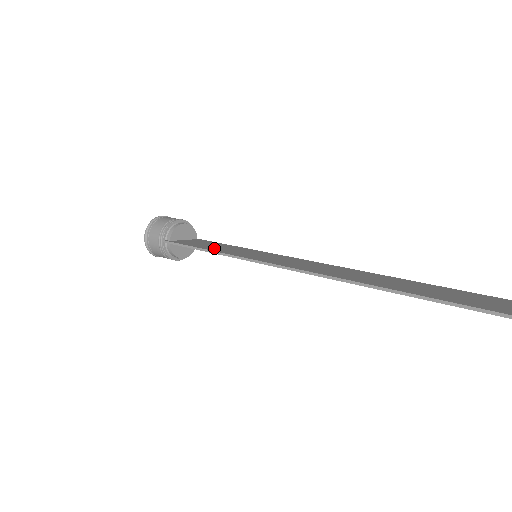
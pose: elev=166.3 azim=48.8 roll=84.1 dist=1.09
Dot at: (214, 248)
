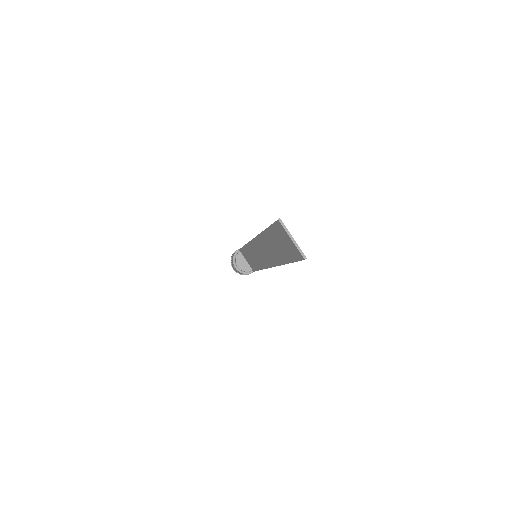
Dot at: occluded
